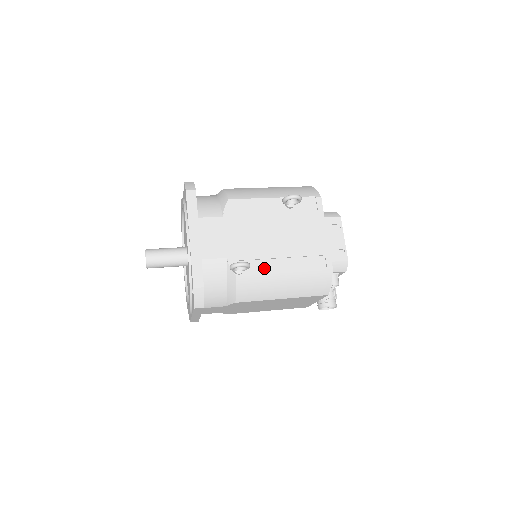
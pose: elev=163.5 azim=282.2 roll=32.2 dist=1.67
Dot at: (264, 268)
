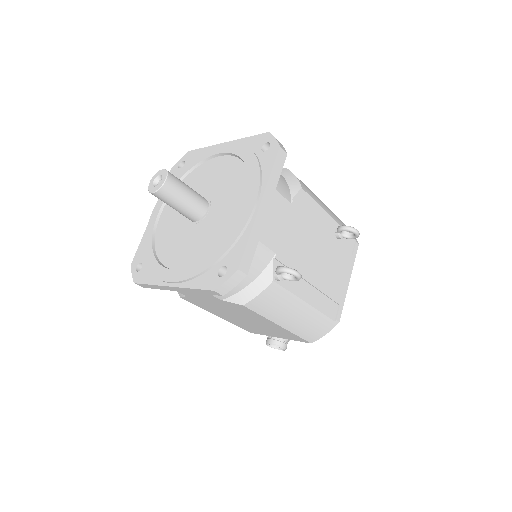
Dot at: (297, 287)
